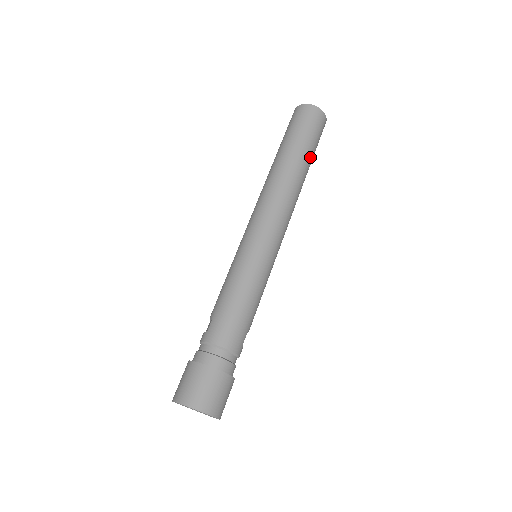
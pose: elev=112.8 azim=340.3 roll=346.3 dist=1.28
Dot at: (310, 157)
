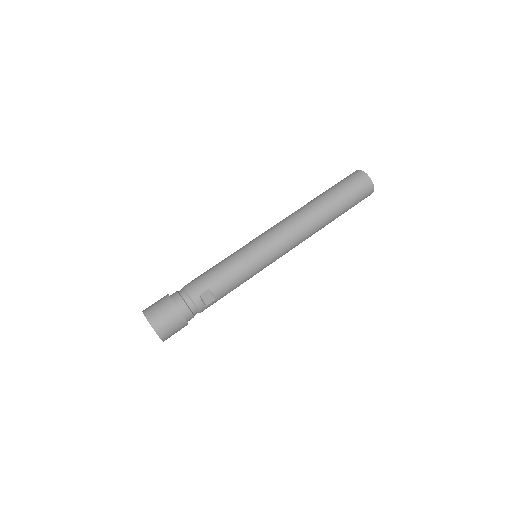
Dot at: (334, 199)
